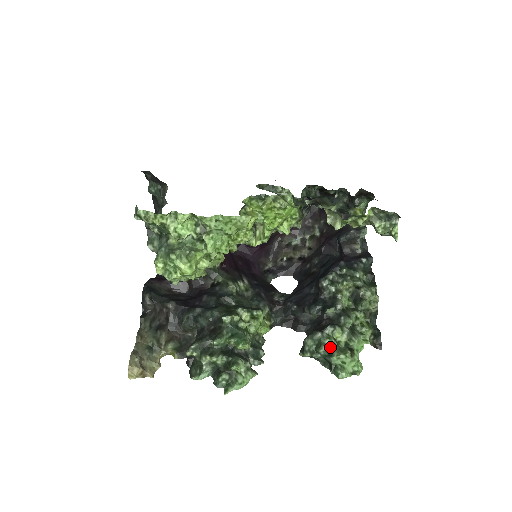
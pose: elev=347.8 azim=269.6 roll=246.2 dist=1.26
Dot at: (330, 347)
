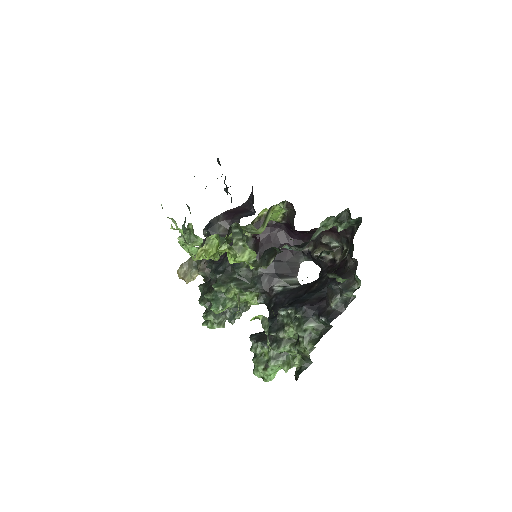
Dot at: (256, 353)
